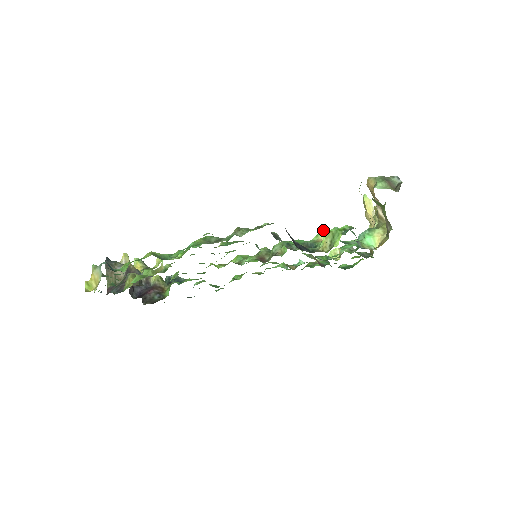
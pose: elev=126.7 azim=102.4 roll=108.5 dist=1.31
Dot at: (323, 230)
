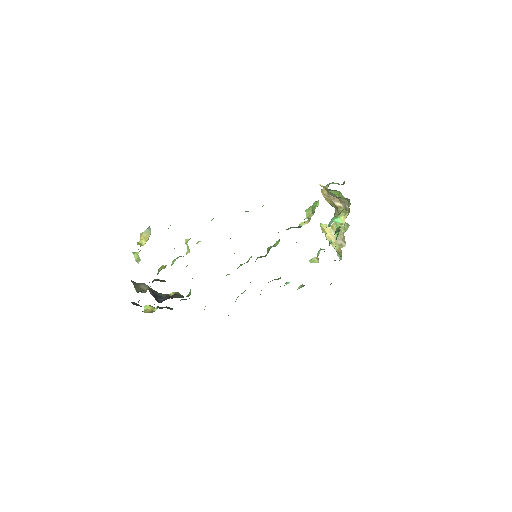
Dot at: (302, 222)
